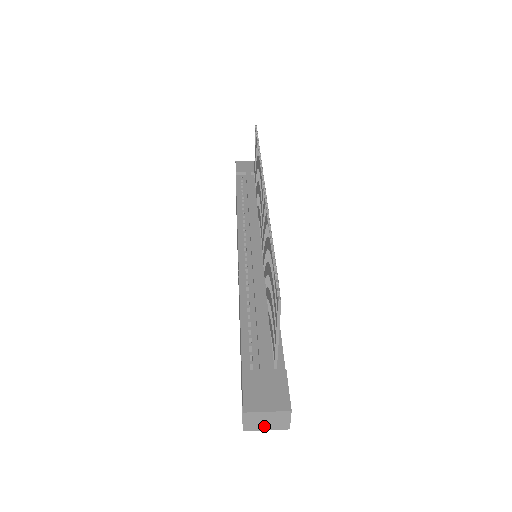
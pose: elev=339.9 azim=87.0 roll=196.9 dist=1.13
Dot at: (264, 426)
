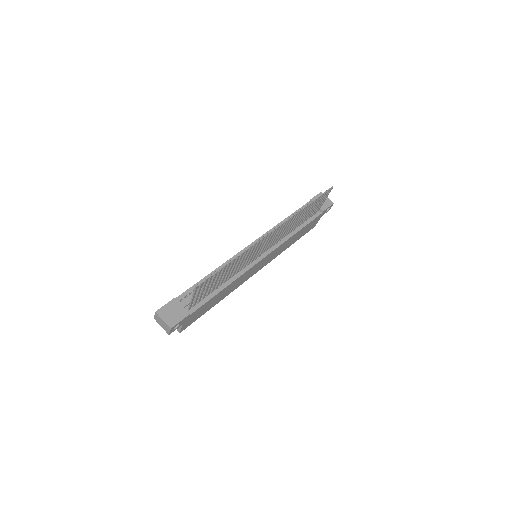
Dot at: (161, 324)
